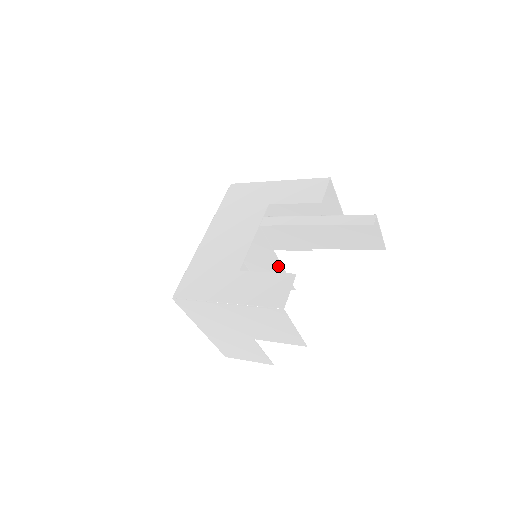
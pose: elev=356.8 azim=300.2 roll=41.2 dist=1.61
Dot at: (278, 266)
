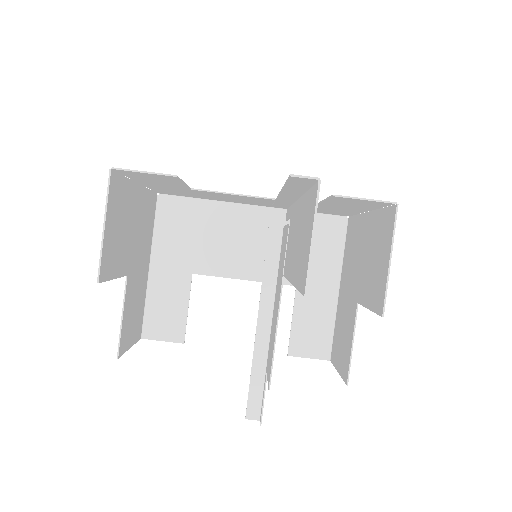
Dot at: (277, 321)
